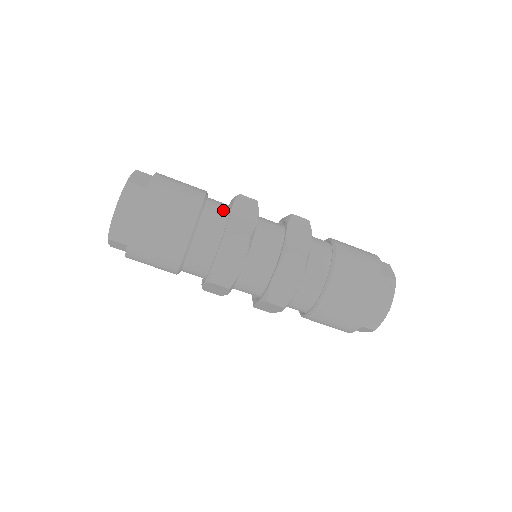
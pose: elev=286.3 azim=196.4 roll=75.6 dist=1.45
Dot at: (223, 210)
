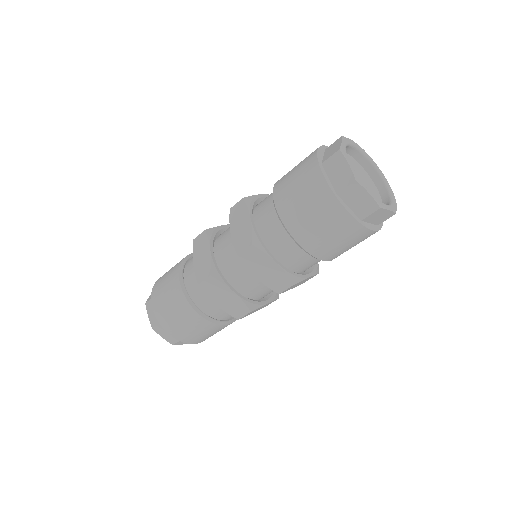
Dot at: occluded
